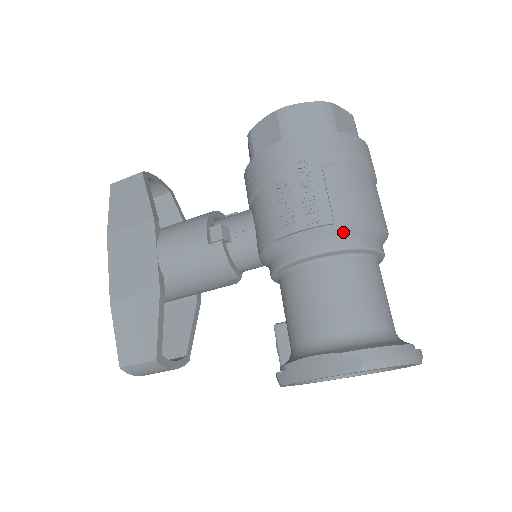
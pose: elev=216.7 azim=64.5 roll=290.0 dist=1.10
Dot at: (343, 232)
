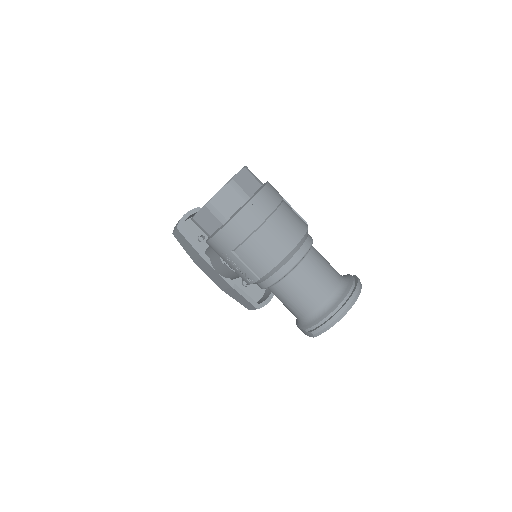
Dot at: (268, 277)
